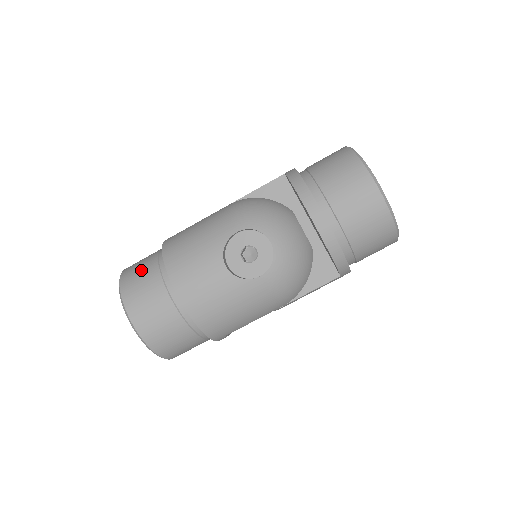
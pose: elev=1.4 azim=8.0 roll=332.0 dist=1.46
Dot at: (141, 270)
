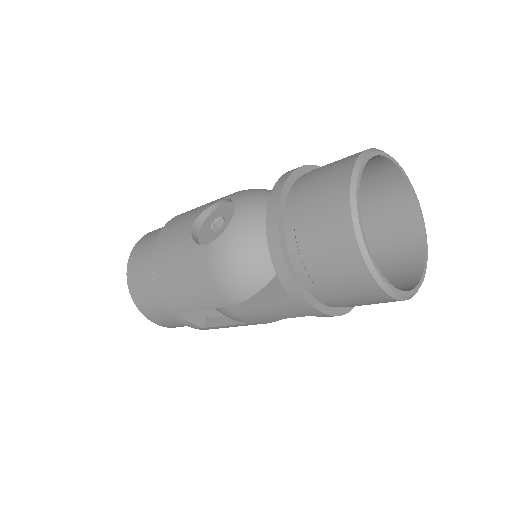
Dot at: occluded
